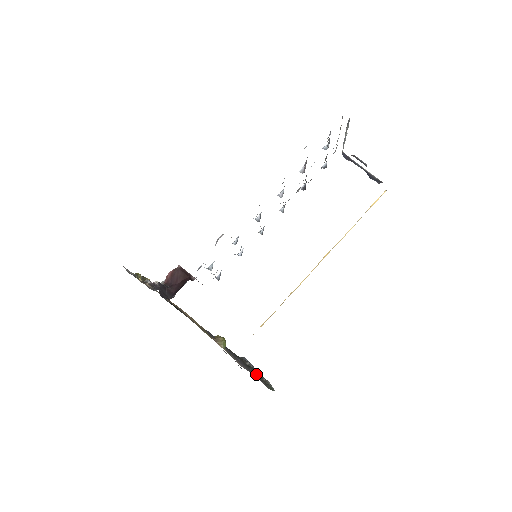
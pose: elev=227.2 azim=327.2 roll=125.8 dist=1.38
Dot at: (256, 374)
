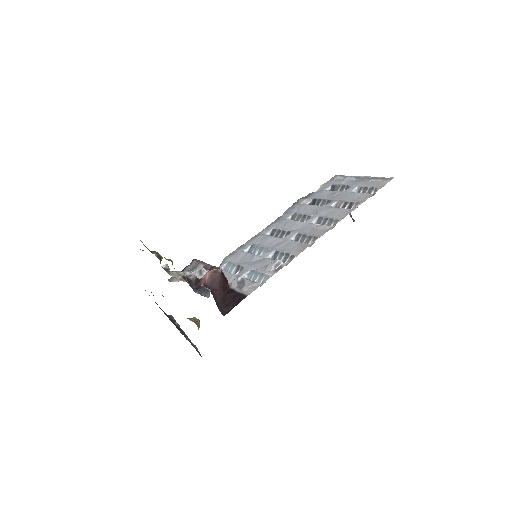
Dot at: (186, 338)
